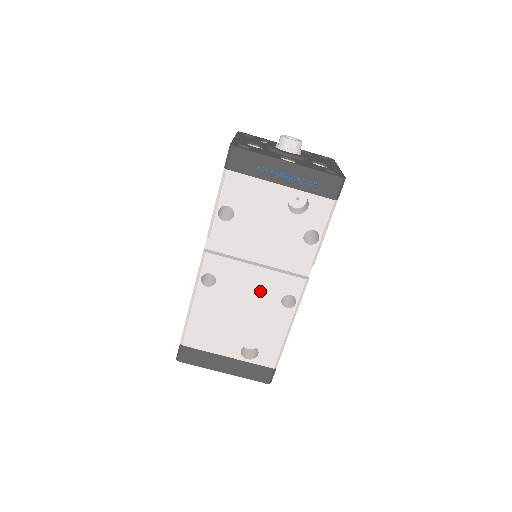
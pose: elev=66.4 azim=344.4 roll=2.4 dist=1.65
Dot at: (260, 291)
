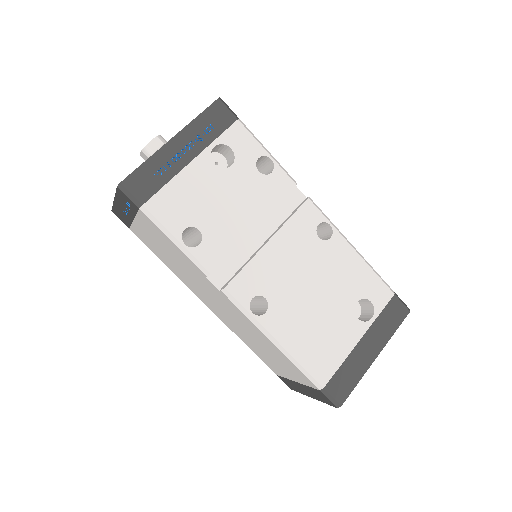
Dot at: (299, 255)
